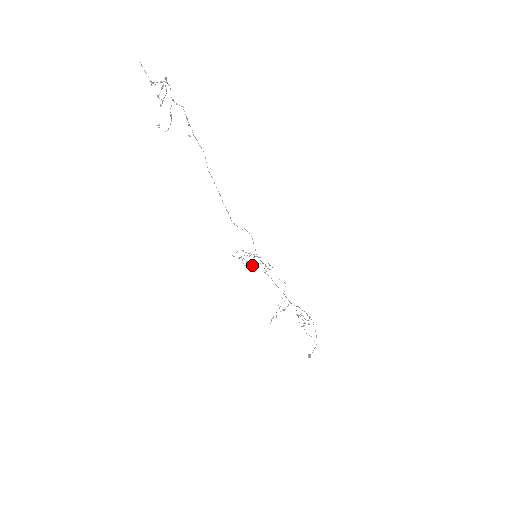
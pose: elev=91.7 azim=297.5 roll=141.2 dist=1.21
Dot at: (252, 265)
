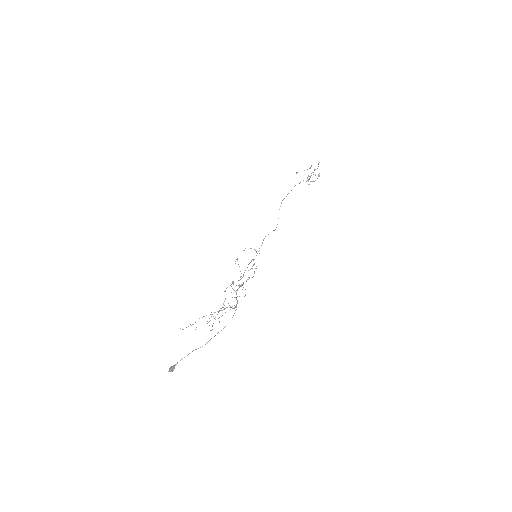
Dot at: occluded
